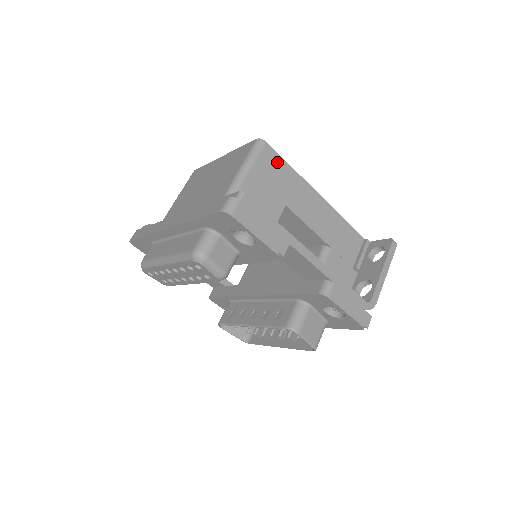
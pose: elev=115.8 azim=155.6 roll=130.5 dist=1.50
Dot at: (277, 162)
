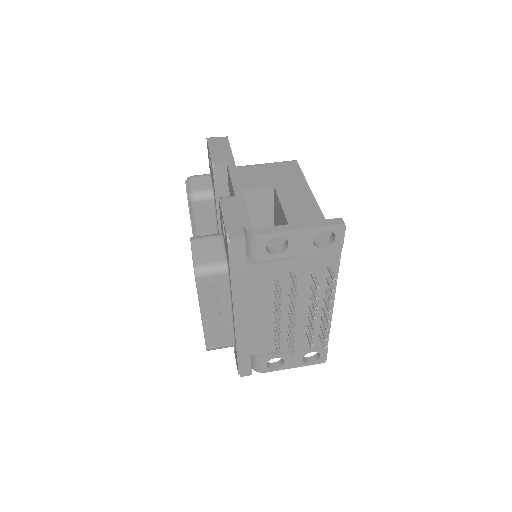
Dot at: (294, 170)
